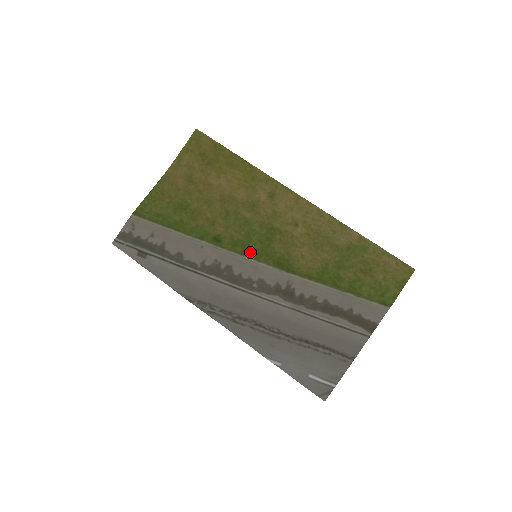
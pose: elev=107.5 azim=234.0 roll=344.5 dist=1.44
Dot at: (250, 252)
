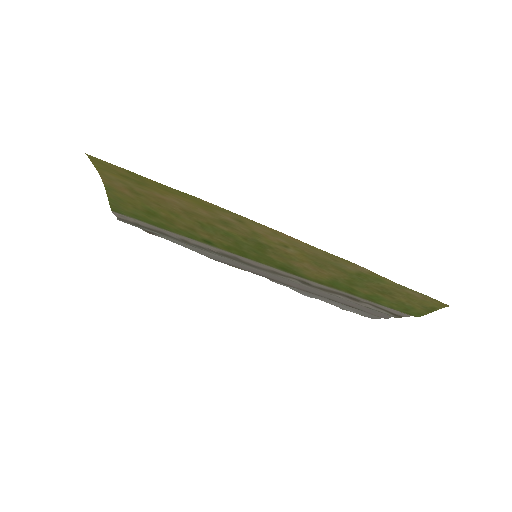
Dot at: (247, 256)
